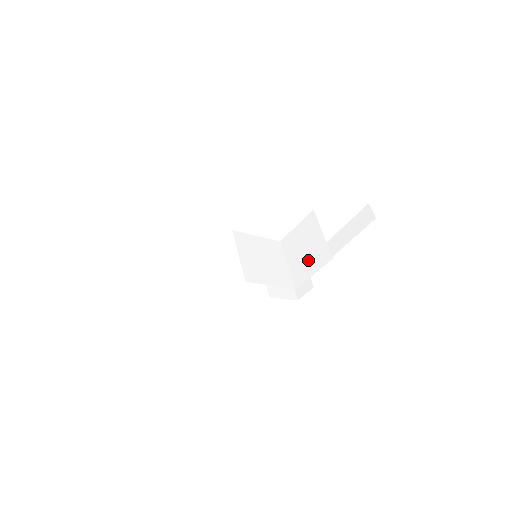
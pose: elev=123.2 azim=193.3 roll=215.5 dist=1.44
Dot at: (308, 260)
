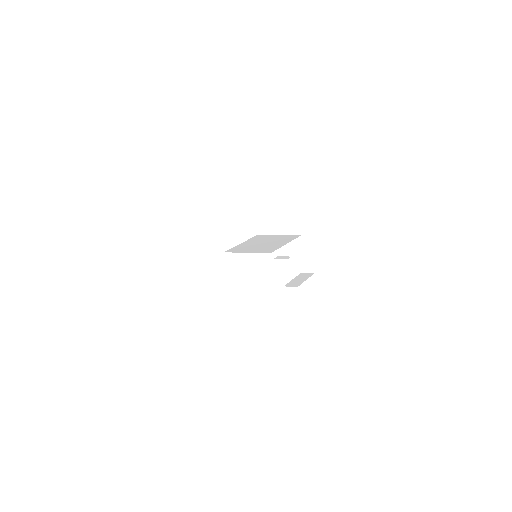
Dot at: (284, 211)
